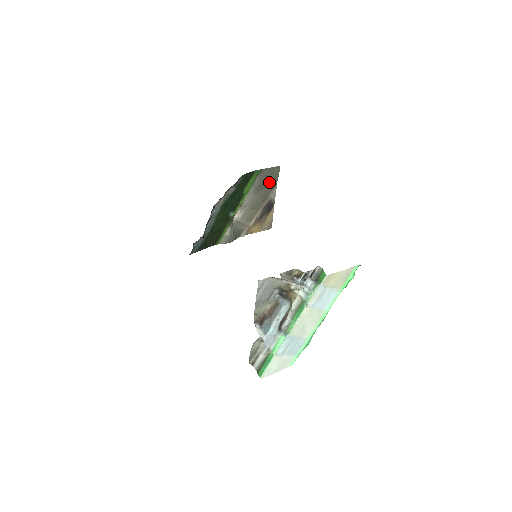
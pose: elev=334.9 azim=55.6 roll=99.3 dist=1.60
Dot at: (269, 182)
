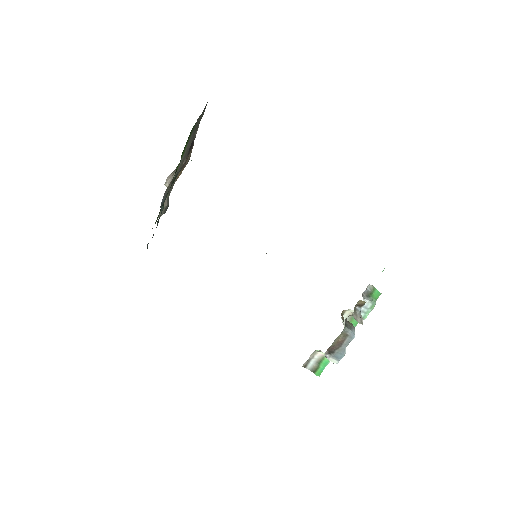
Dot at: occluded
